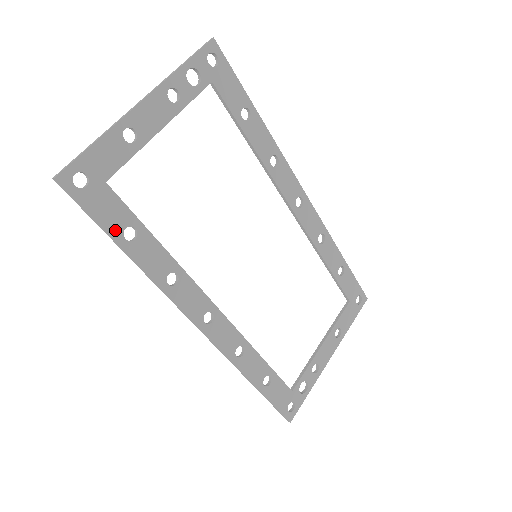
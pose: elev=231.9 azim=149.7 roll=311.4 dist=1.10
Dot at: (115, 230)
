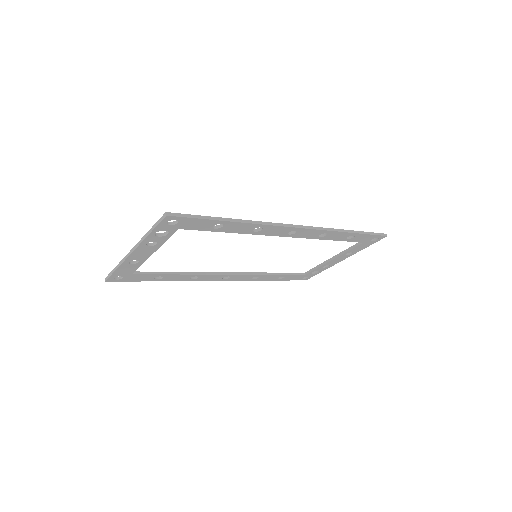
Dot at: (149, 280)
